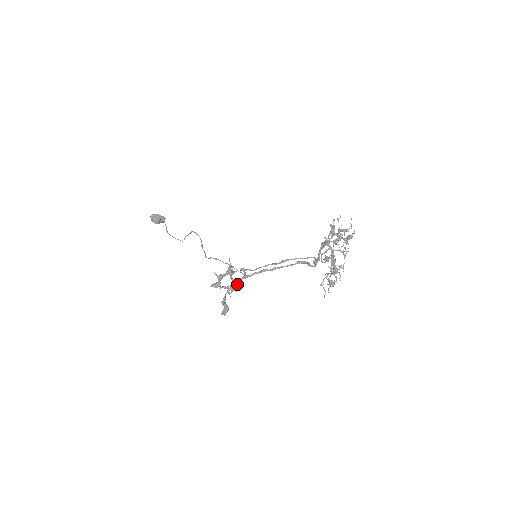
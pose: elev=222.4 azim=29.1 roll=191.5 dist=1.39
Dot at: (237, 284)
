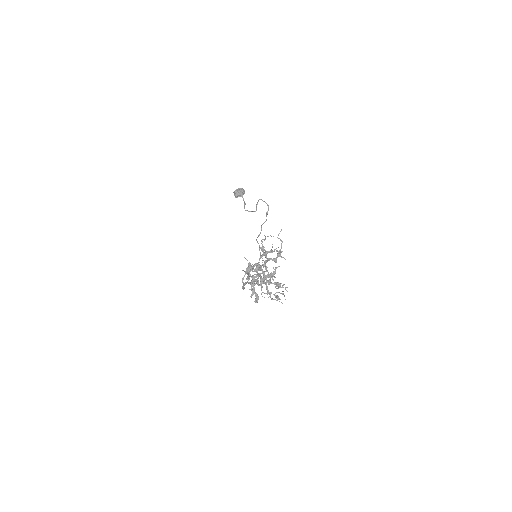
Dot at: occluded
